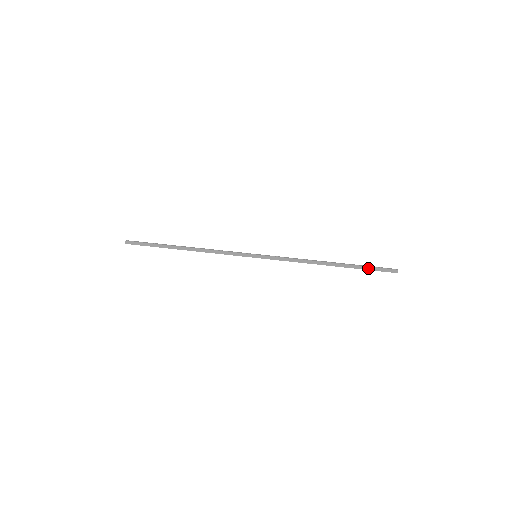
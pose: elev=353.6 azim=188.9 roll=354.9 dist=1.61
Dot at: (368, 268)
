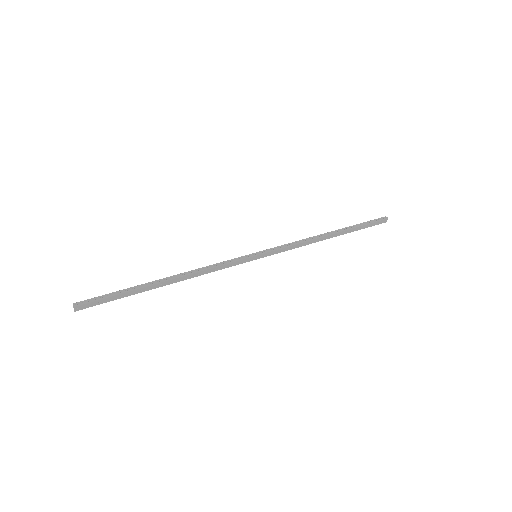
Dot at: (363, 224)
